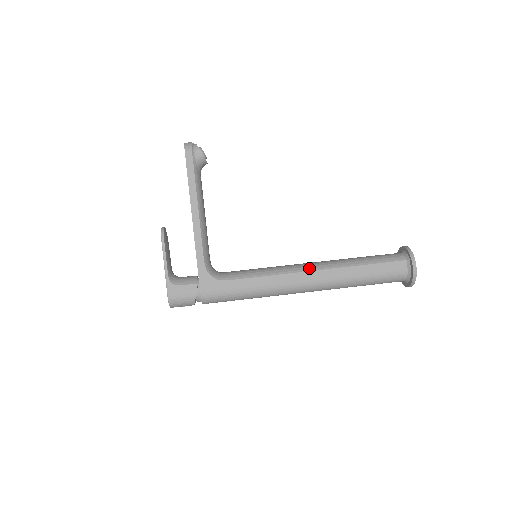
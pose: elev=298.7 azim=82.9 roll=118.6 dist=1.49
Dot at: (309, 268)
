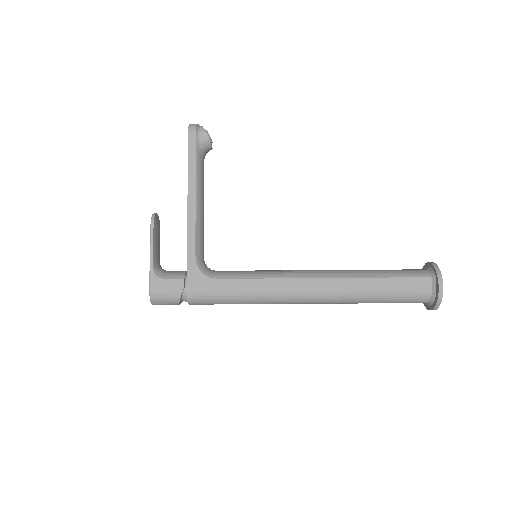
Dot at: (315, 275)
